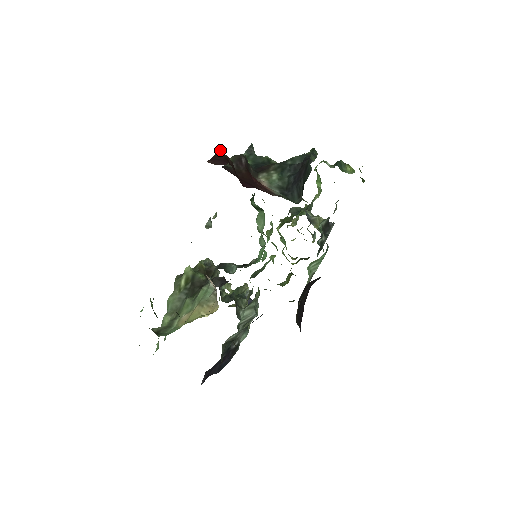
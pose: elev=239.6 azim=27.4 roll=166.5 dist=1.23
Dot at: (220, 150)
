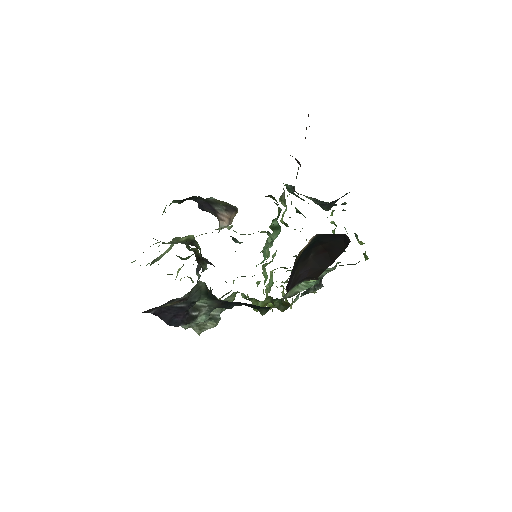
Dot at: occluded
